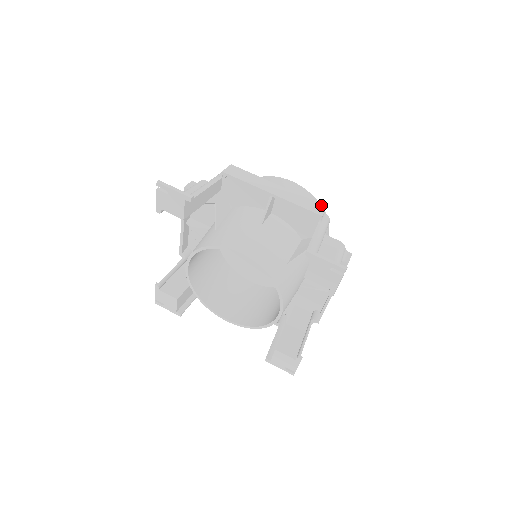
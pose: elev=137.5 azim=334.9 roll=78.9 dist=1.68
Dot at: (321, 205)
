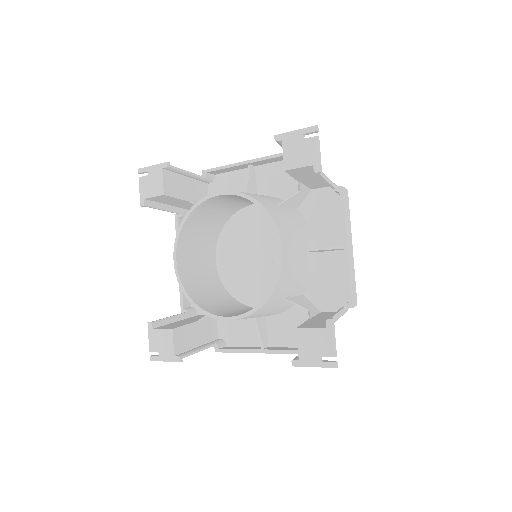
Dot at: occluded
